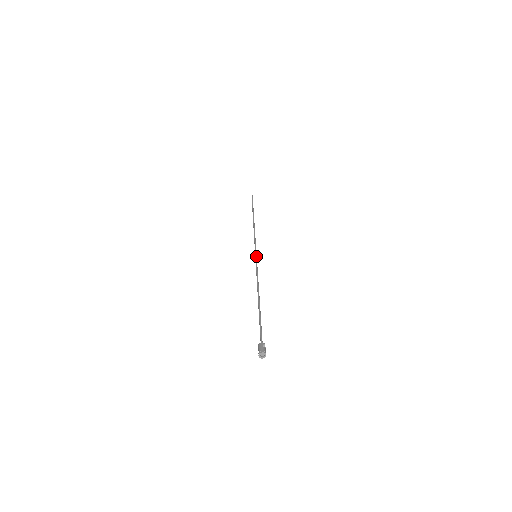
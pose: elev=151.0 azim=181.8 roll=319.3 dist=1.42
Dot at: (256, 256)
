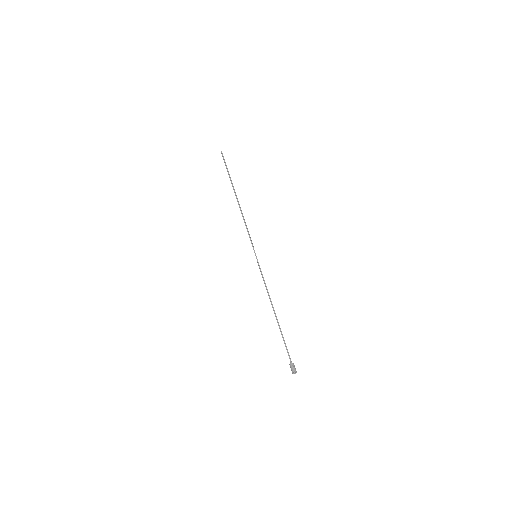
Dot at: (256, 257)
